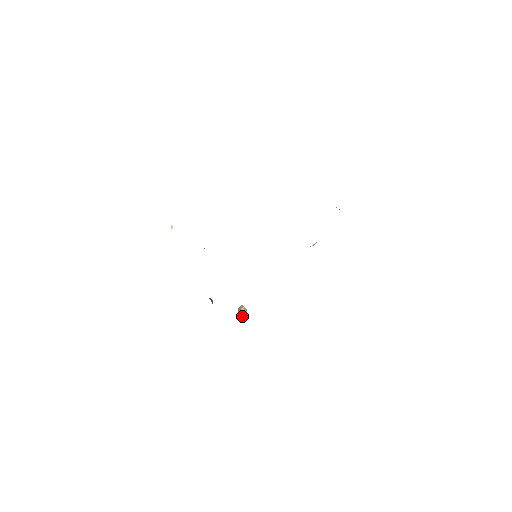
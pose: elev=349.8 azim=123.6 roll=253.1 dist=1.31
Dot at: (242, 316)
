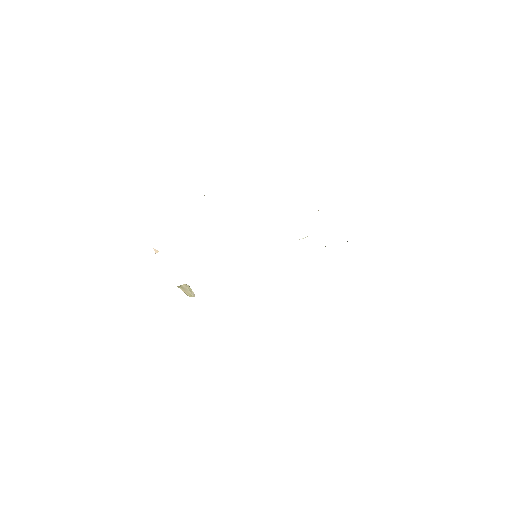
Dot at: (193, 294)
